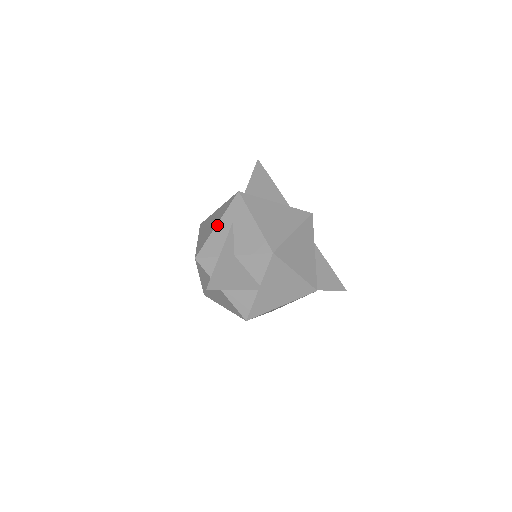
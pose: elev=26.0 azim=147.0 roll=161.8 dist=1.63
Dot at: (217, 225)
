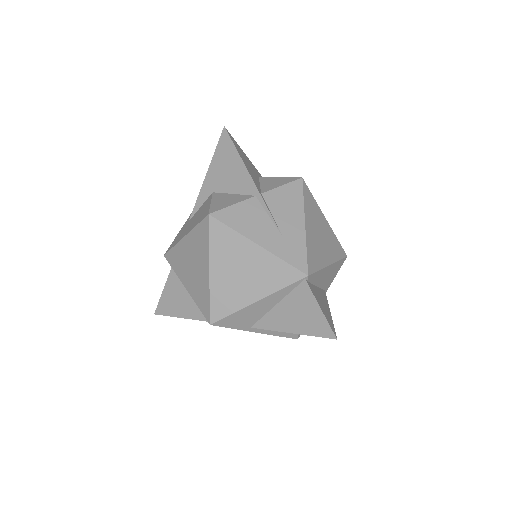
Dot at: occluded
